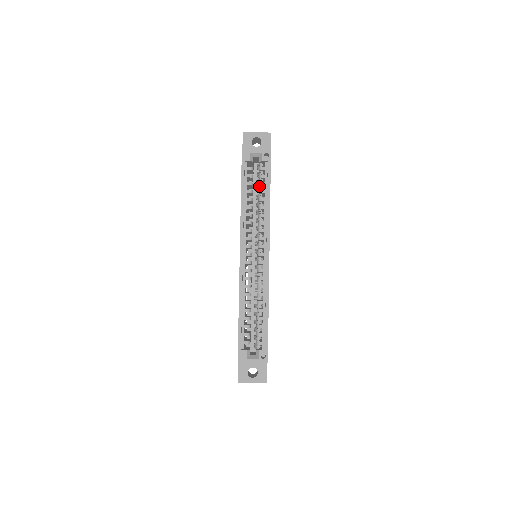
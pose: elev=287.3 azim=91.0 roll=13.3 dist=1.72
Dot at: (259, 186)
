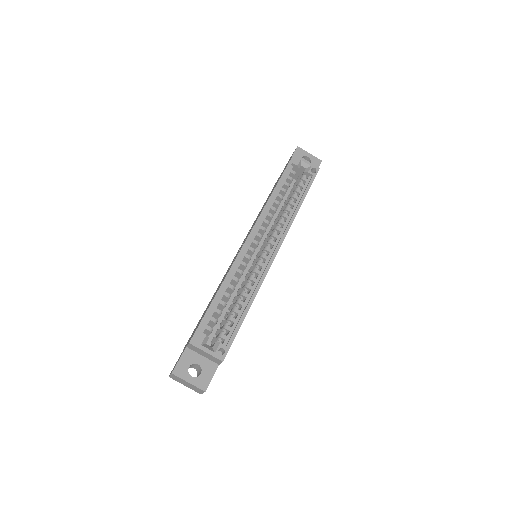
Dot at: (294, 192)
